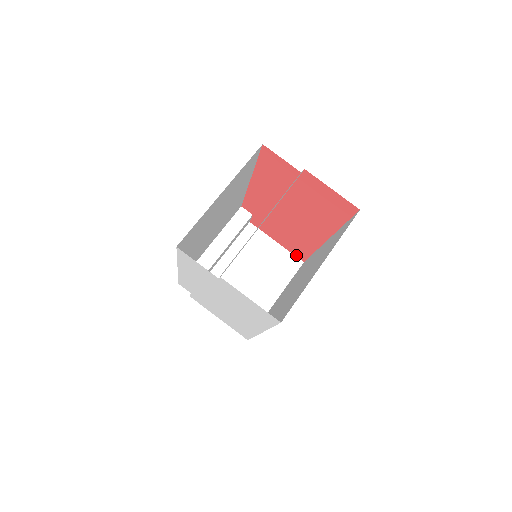
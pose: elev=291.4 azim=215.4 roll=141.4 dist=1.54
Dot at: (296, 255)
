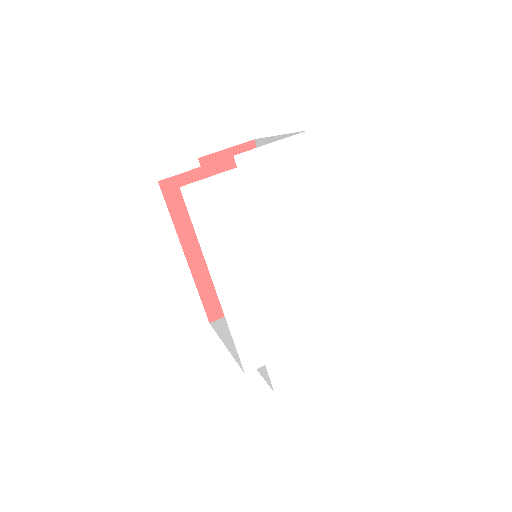
Dot at: occluded
